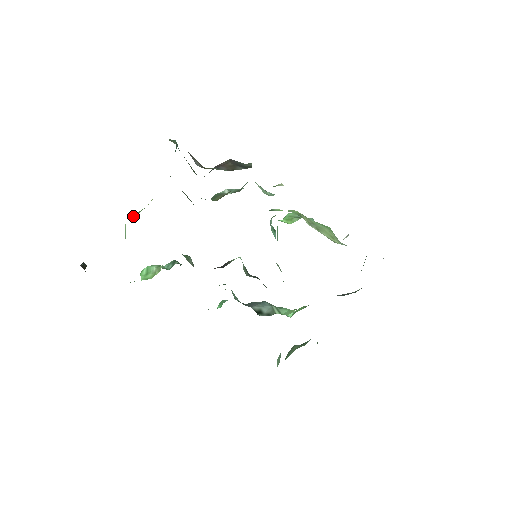
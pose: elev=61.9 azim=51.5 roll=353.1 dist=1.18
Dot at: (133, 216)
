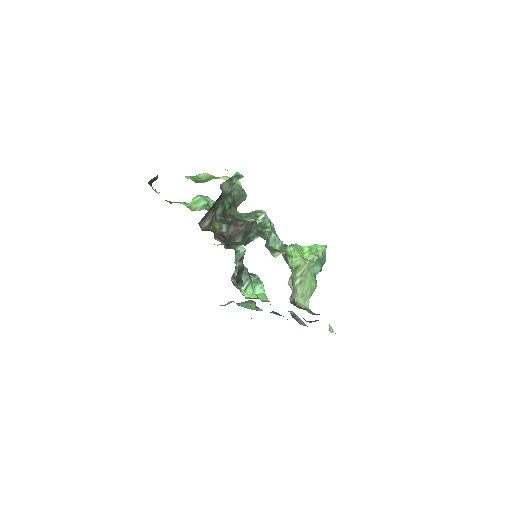
Dot at: (202, 177)
